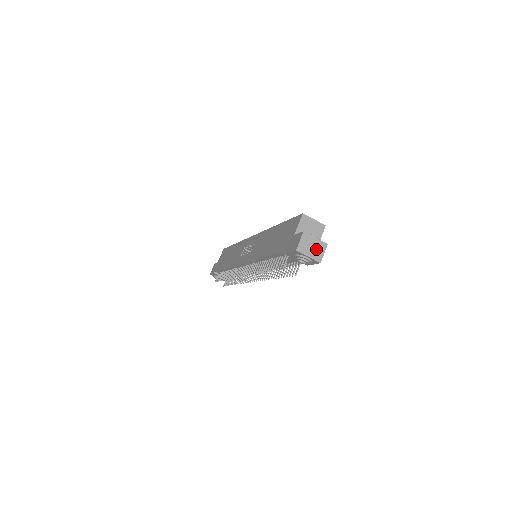
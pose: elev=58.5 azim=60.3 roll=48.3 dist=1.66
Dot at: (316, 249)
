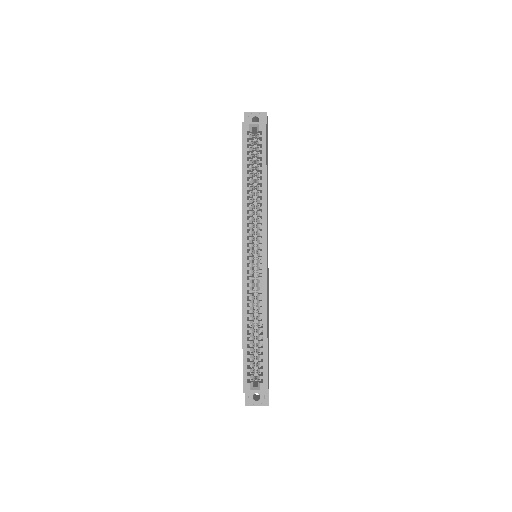
Dot at: occluded
